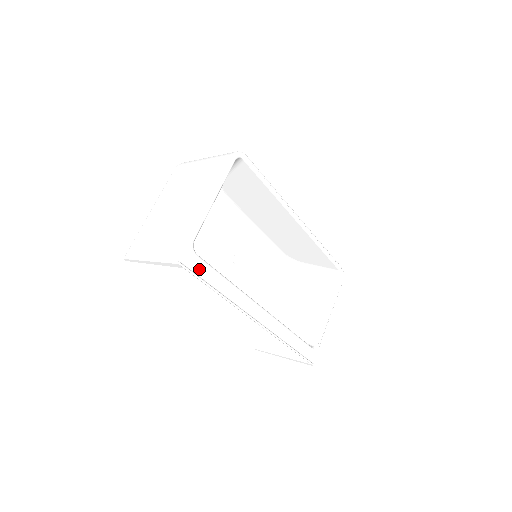
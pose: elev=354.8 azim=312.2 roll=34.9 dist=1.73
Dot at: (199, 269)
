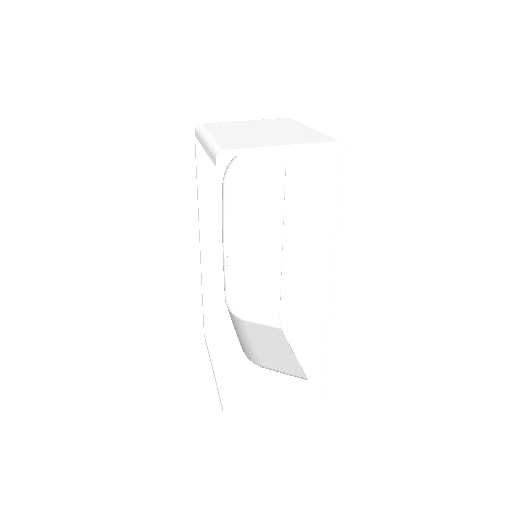
Dot at: occluded
